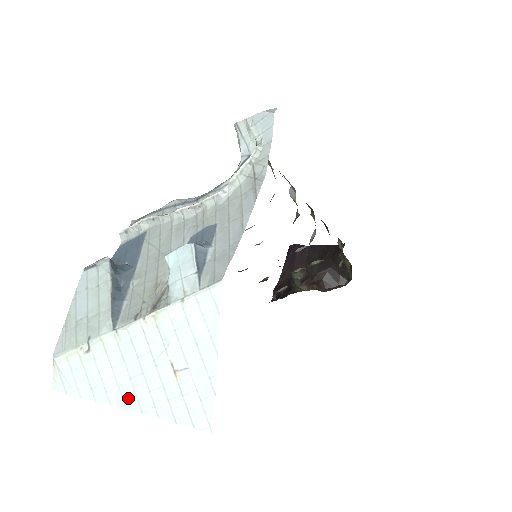
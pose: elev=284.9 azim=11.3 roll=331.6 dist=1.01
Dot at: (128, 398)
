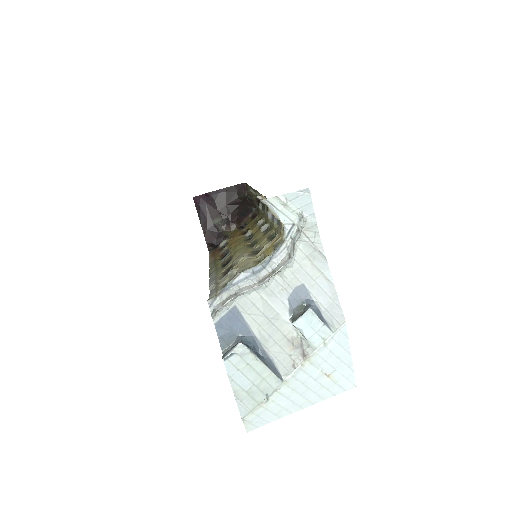
Dot at: (302, 404)
